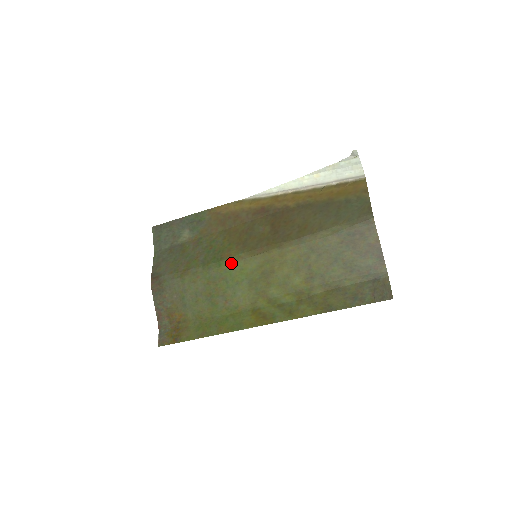
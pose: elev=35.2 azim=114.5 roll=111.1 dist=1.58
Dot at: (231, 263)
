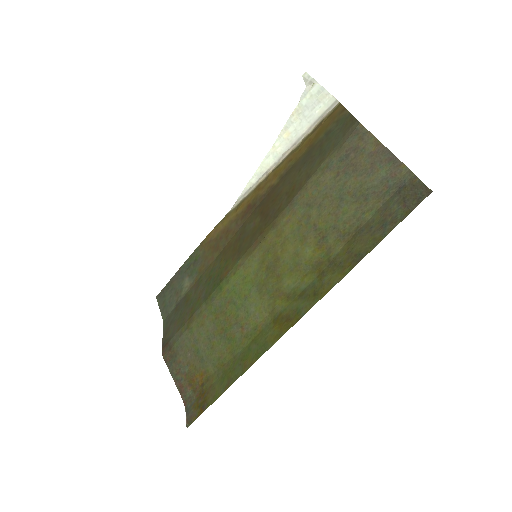
Dot at: (231, 278)
